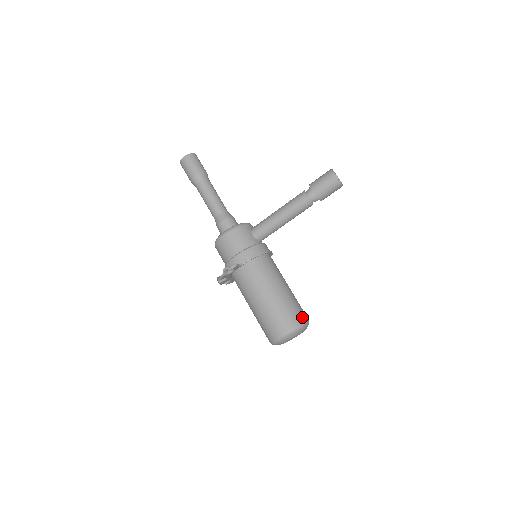
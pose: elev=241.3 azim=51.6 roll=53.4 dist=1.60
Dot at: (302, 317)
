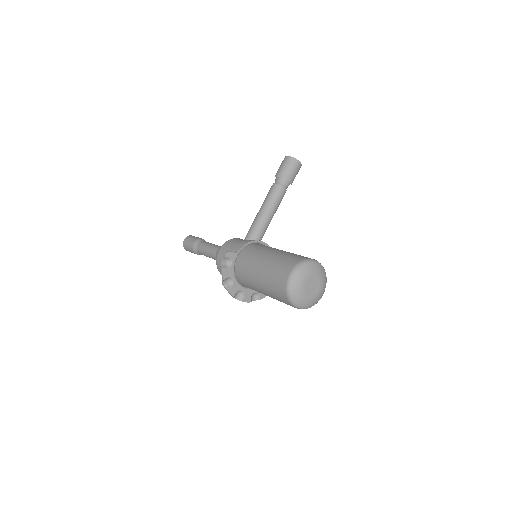
Dot at: (308, 258)
